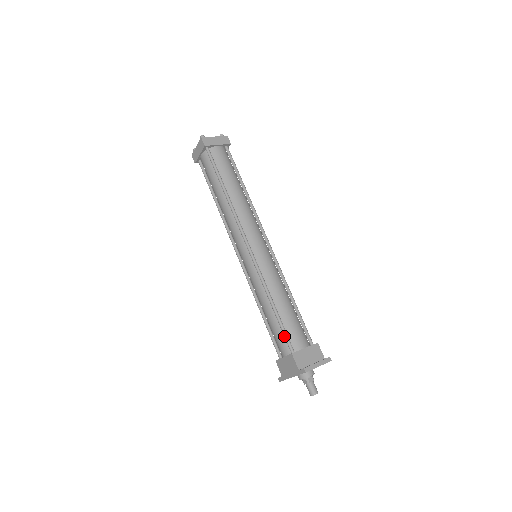
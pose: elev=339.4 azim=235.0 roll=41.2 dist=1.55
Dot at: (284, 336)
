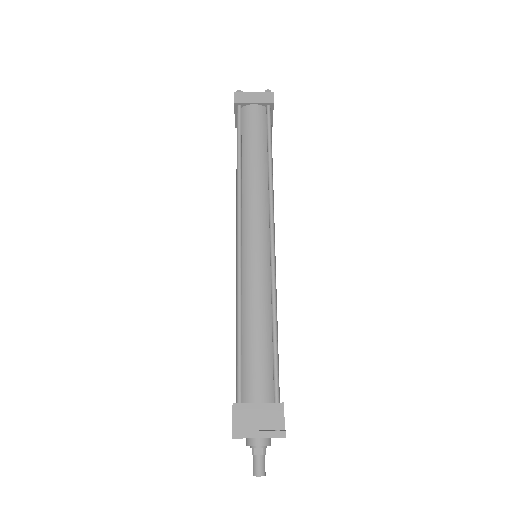
Dot at: (237, 375)
